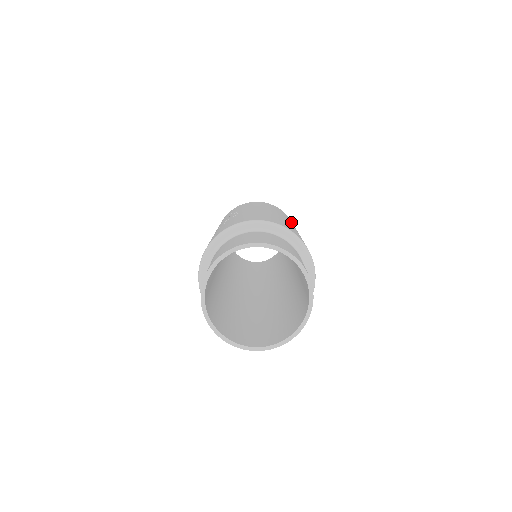
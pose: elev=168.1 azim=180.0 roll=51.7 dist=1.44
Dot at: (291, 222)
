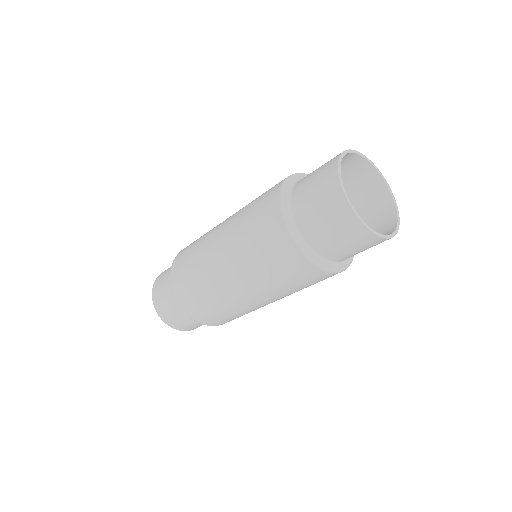
Dot at: occluded
